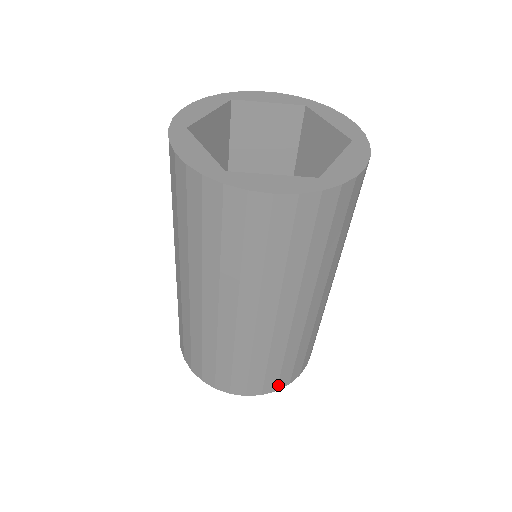
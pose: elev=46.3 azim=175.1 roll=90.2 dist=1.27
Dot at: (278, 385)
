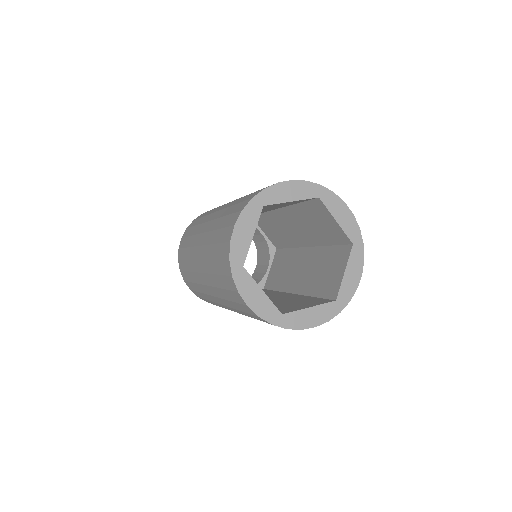
Dot at: occluded
